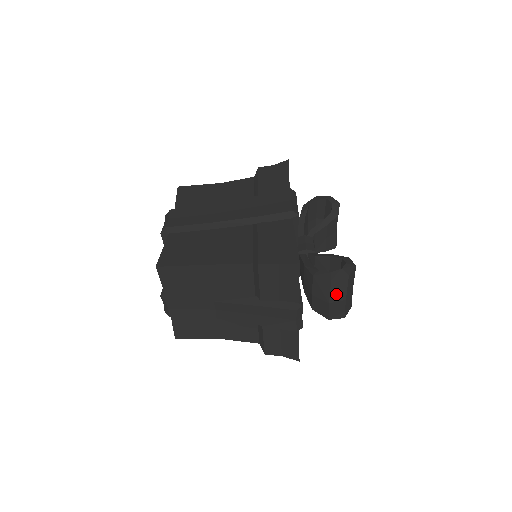
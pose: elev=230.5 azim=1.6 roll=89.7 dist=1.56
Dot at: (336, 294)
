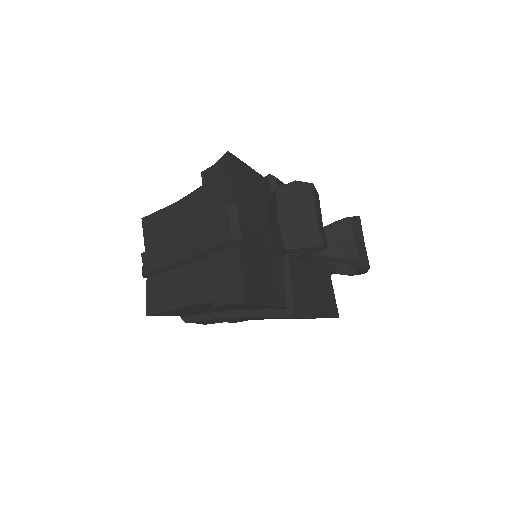
Dot at: (284, 206)
